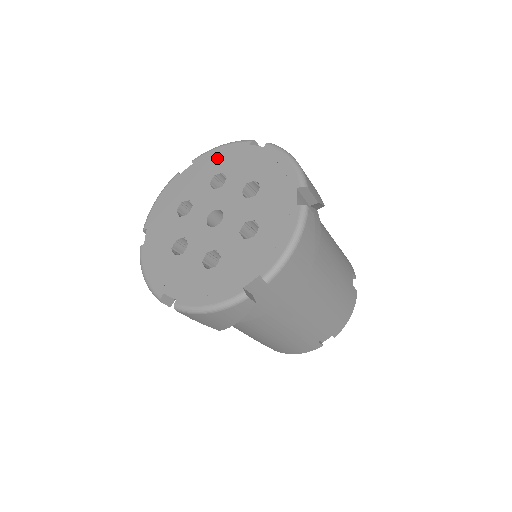
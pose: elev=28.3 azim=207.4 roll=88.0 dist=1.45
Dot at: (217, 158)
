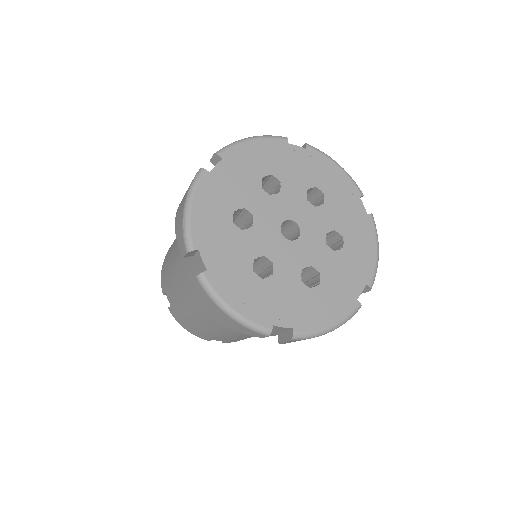
Dot at: (329, 173)
